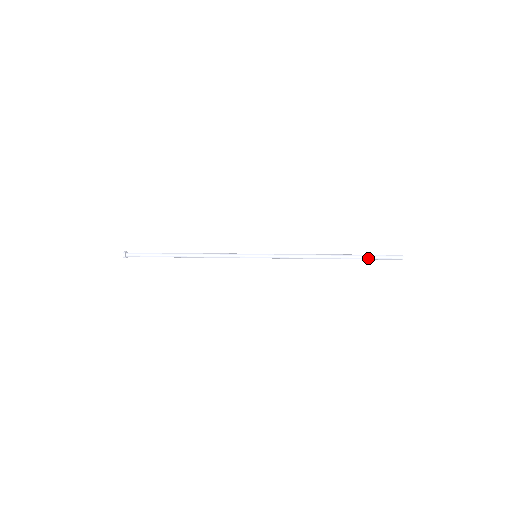
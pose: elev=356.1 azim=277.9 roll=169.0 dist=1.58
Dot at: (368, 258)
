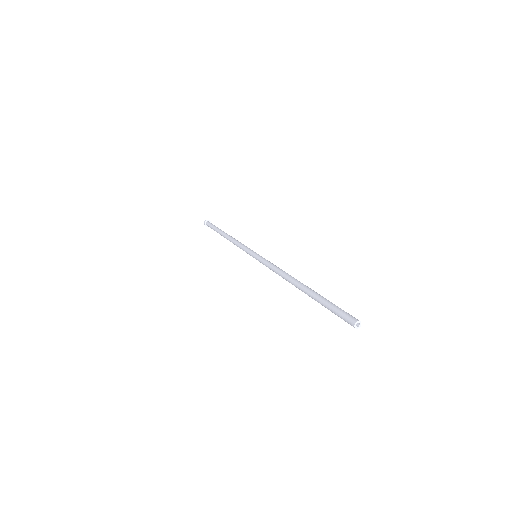
Dot at: (323, 302)
